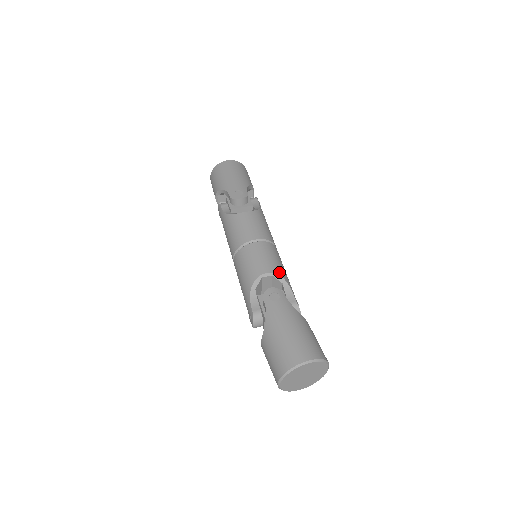
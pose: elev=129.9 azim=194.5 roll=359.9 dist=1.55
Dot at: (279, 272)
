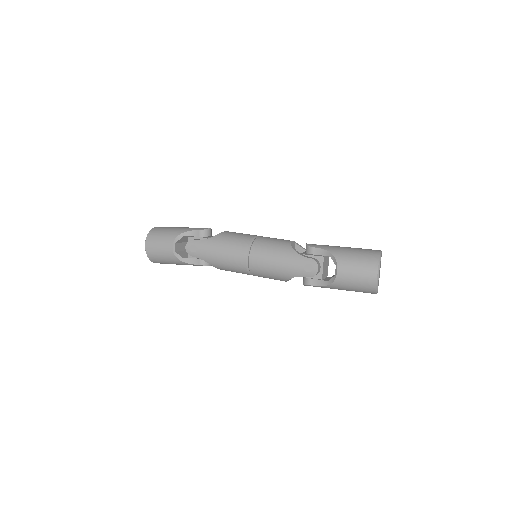
Dot at: occluded
